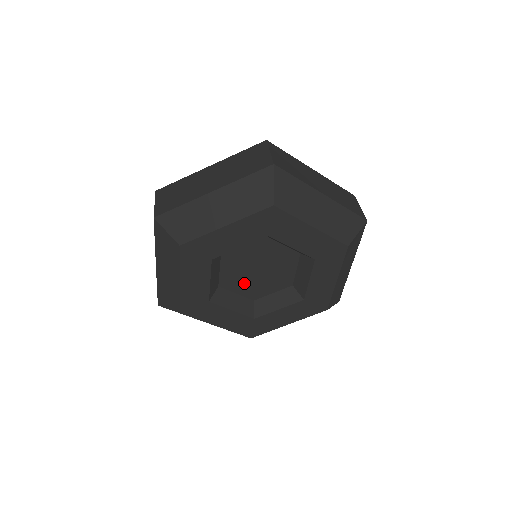
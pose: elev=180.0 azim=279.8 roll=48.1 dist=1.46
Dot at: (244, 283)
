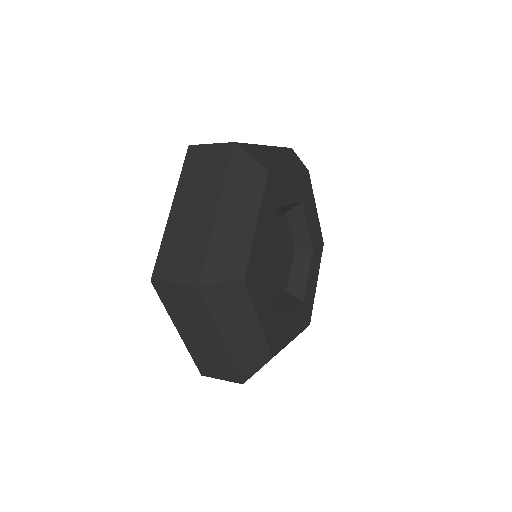
Dot at: (276, 282)
